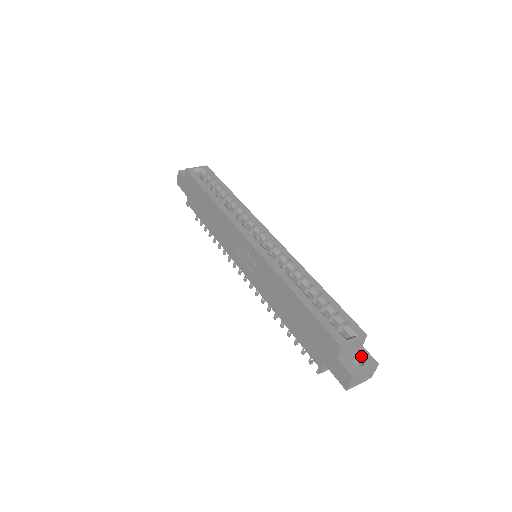
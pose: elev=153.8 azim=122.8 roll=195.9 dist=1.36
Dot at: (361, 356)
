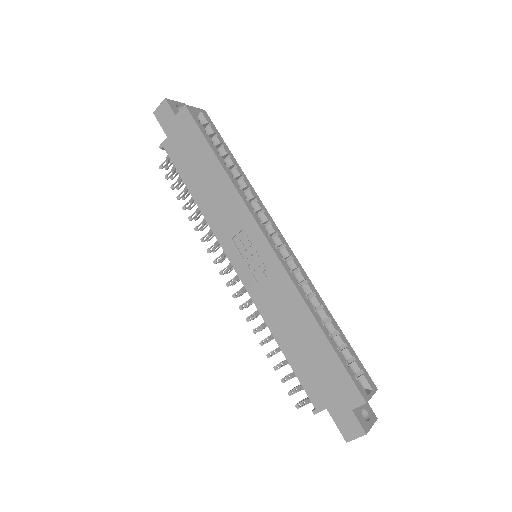
Dot at: (366, 409)
